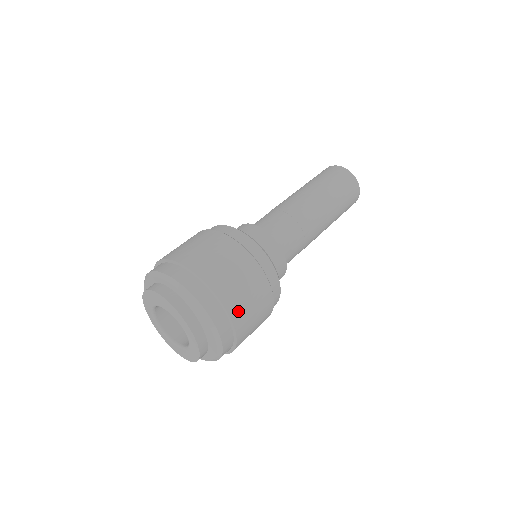
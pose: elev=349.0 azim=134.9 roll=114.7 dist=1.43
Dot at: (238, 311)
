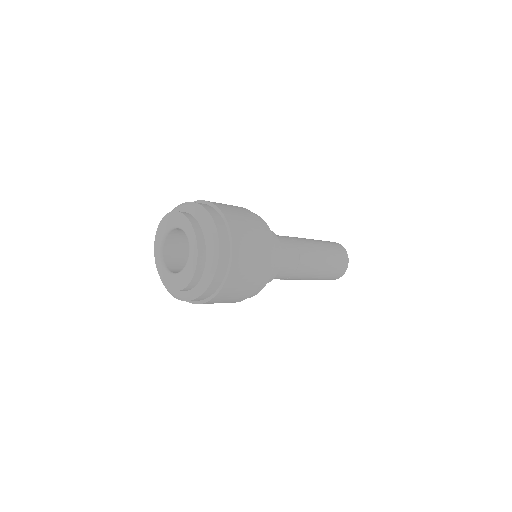
Dot at: (236, 226)
